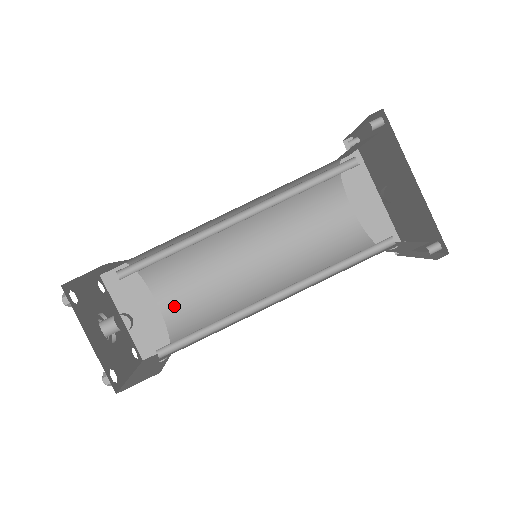
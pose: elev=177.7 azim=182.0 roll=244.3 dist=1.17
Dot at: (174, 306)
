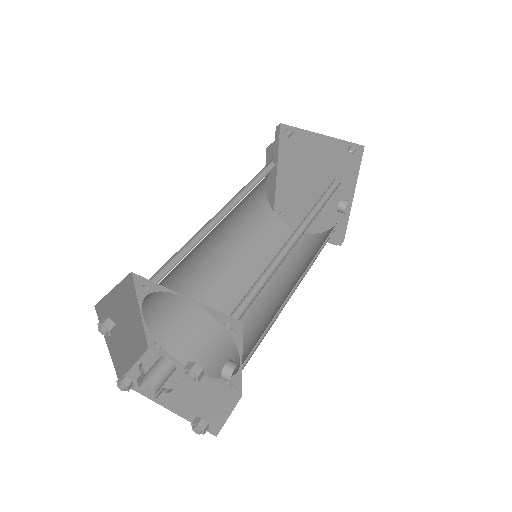
Dot at: (157, 313)
